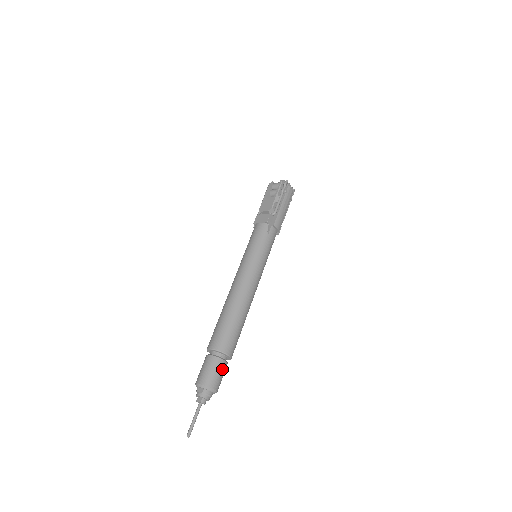
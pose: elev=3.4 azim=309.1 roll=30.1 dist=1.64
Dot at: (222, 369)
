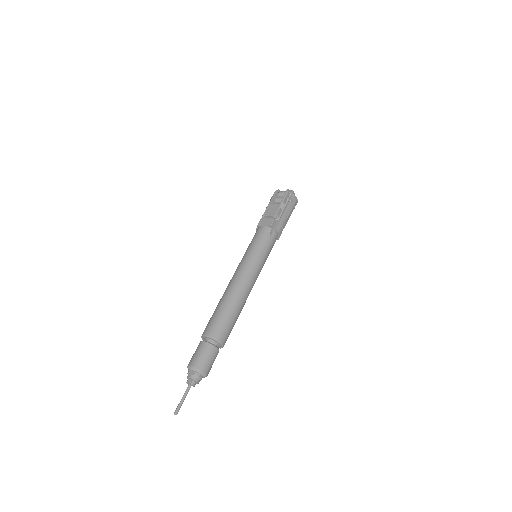
Dot at: (214, 356)
